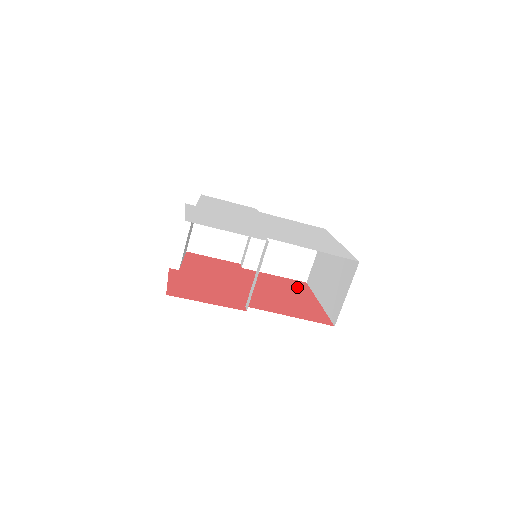
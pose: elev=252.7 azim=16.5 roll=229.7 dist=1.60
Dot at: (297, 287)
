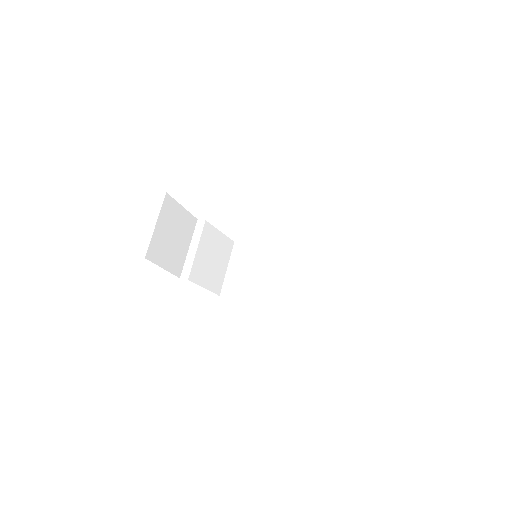
Dot at: occluded
